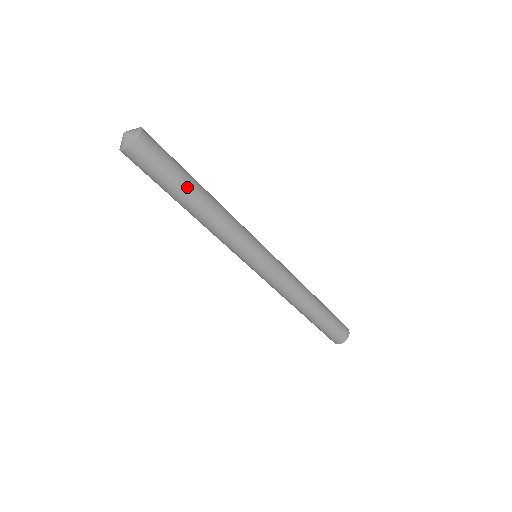
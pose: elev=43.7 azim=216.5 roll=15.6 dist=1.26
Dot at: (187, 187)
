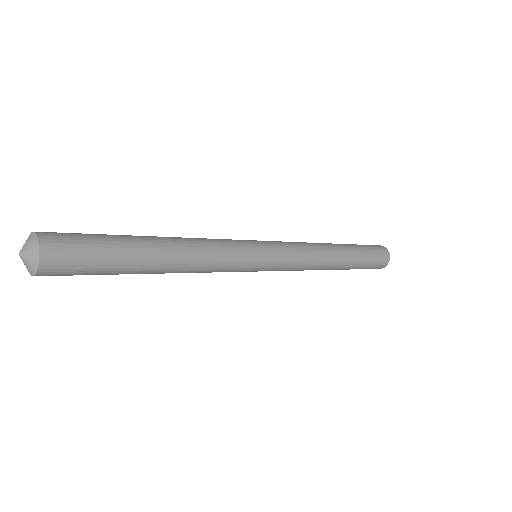
Dot at: (133, 271)
